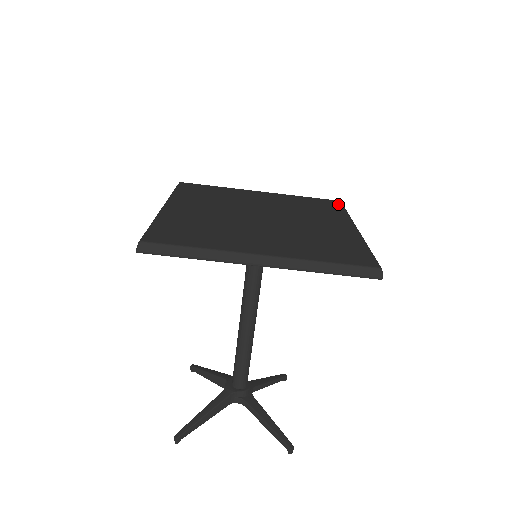
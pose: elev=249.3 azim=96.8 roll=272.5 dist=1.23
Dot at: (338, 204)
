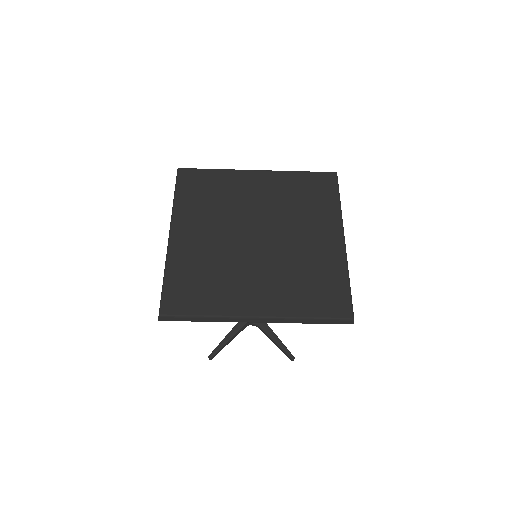
Dot at: (333, 183)
